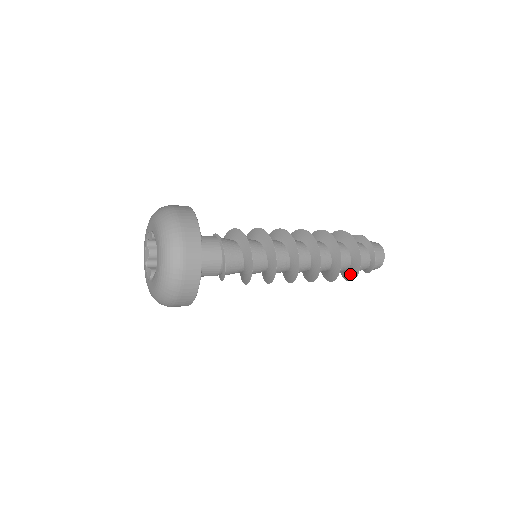
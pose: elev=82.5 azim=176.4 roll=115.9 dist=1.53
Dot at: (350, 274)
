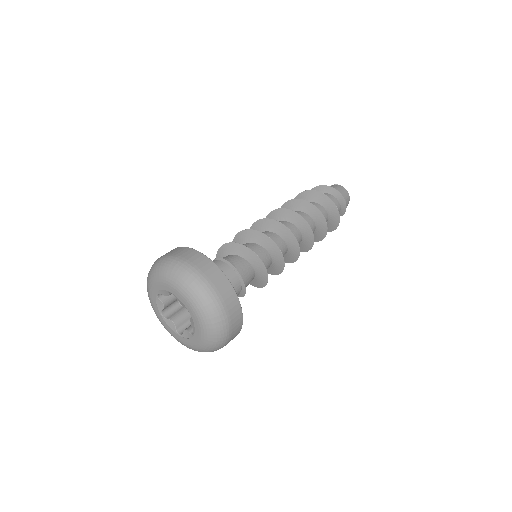
Dot at: occluded
